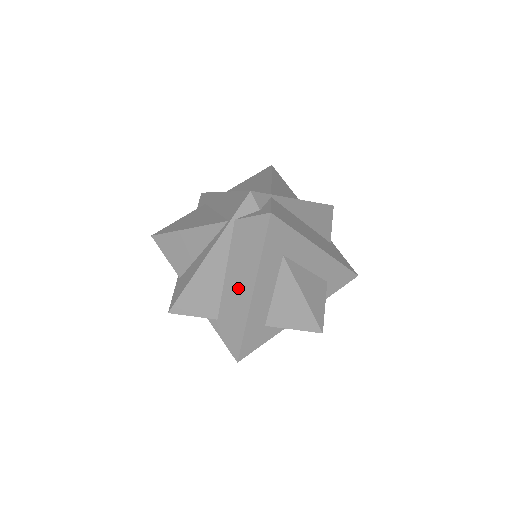
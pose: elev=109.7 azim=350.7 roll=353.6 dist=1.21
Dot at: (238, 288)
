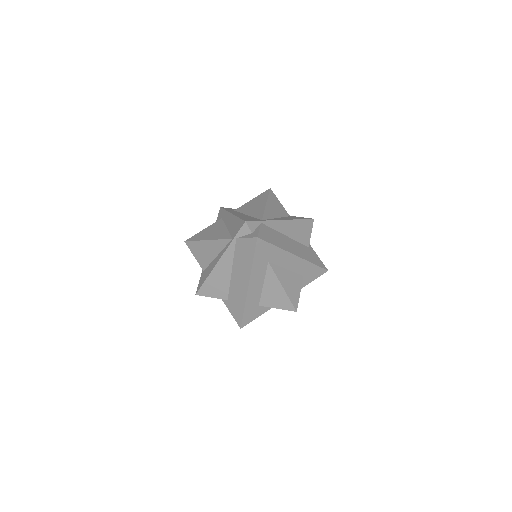
Dot at: (239, 282)
